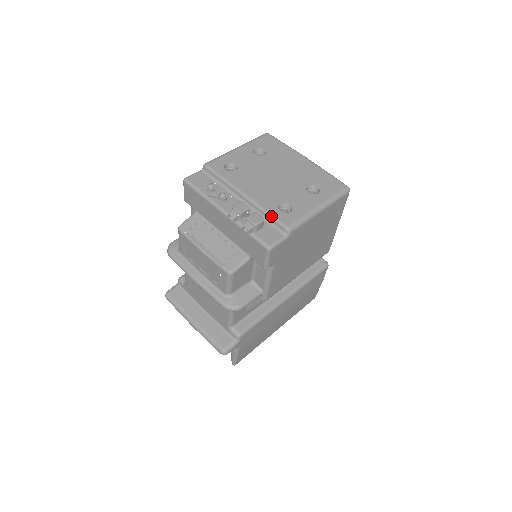
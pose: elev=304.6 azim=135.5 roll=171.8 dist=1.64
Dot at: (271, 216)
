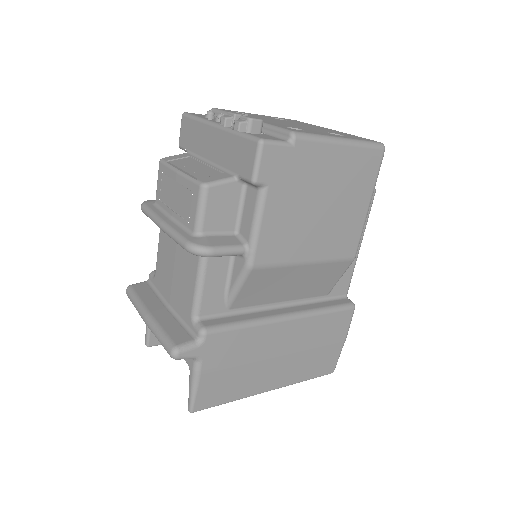
Dot at: (274, 127)
